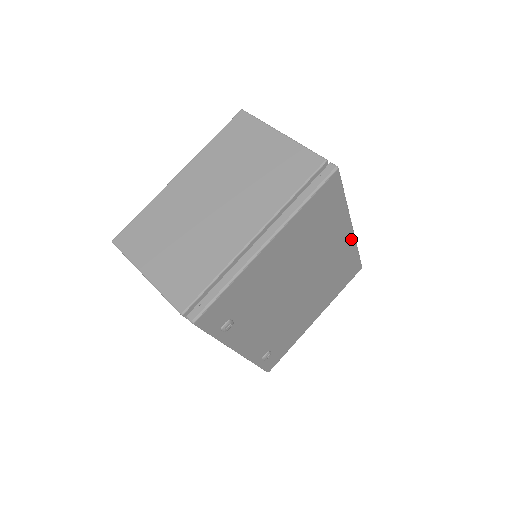
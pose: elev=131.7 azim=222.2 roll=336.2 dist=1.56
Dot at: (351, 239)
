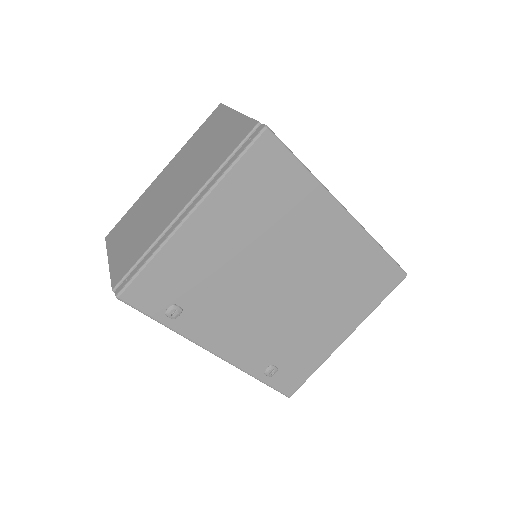
Dot at: (354, 228)
